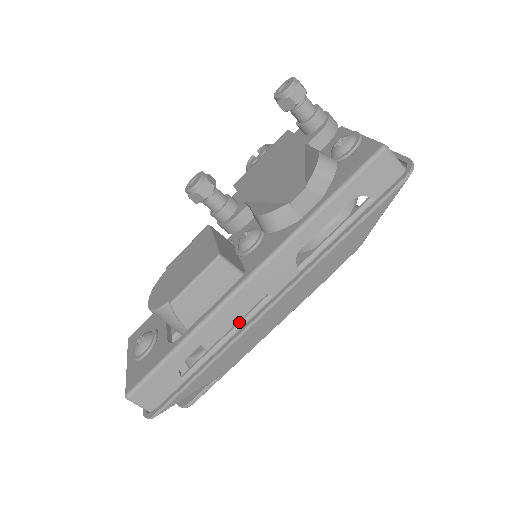
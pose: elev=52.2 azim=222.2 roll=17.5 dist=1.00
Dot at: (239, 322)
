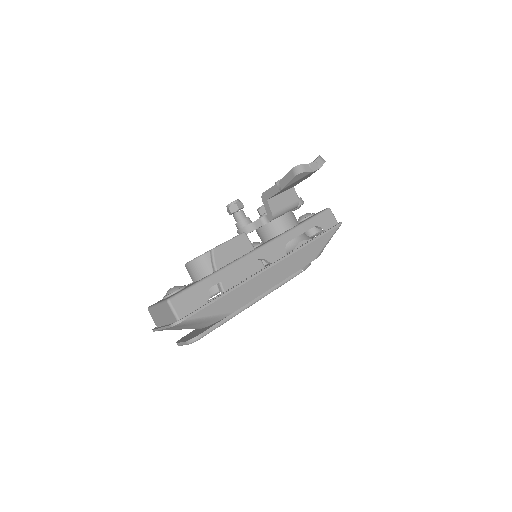
Dot at: occluded
